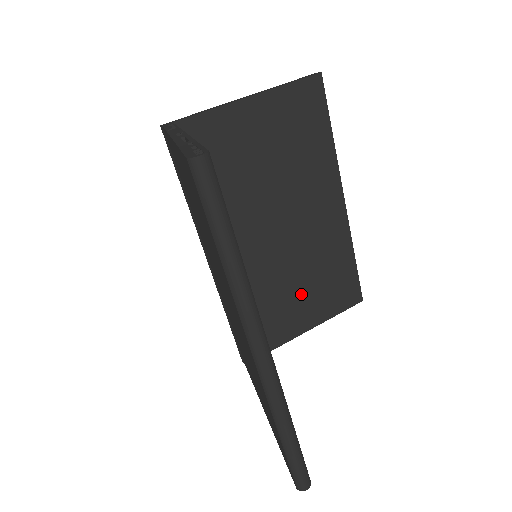
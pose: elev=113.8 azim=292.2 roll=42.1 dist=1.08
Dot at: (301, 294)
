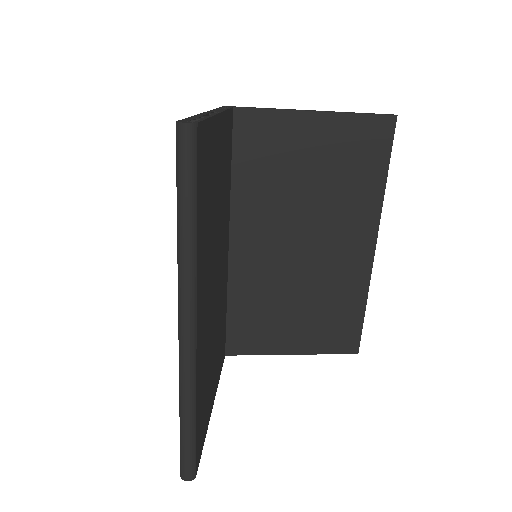
Dot at: (296, 316)
